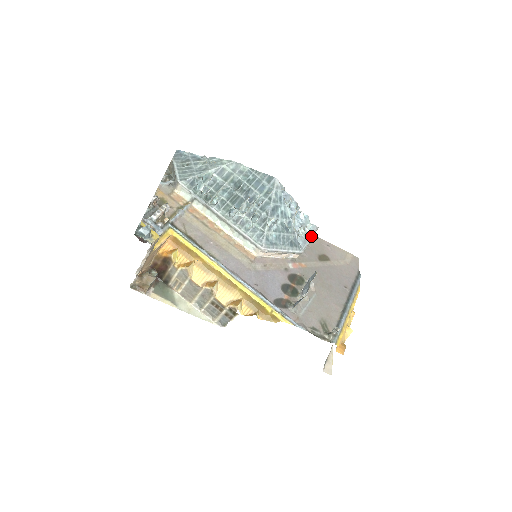
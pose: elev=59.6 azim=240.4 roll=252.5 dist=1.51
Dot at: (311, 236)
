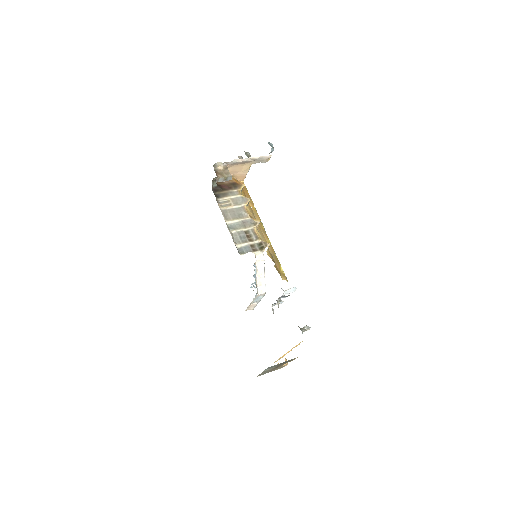
Dot at: (258, 302)
